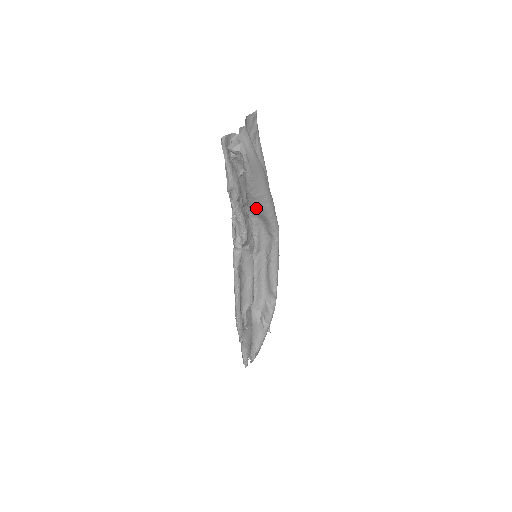
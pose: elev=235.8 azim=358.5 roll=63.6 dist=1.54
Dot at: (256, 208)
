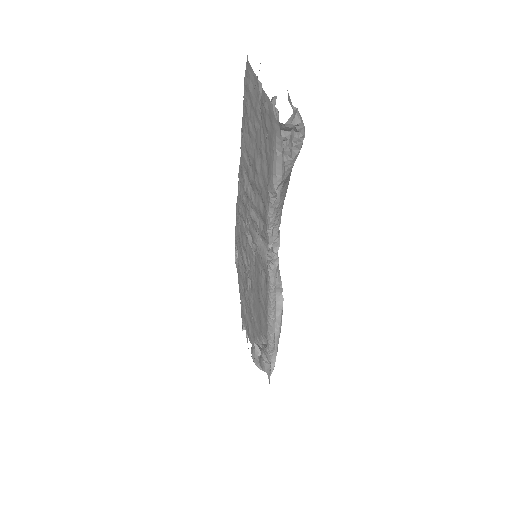
Dot at: occluded
